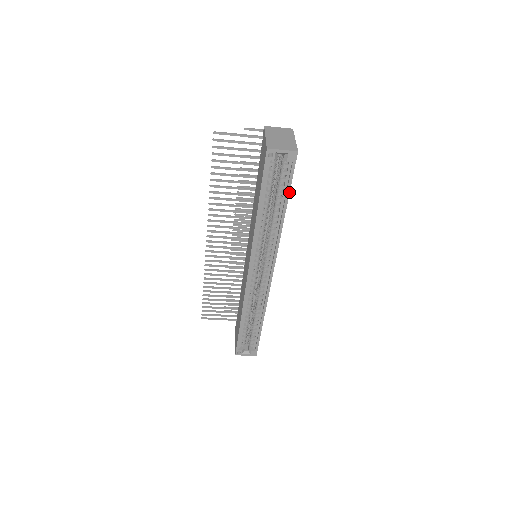
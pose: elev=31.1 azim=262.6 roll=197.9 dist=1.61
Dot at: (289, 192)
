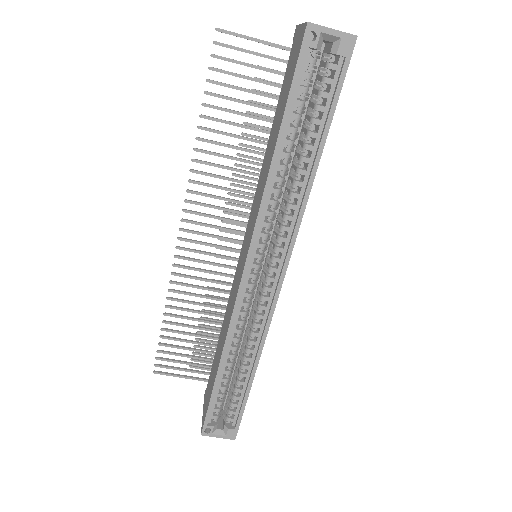
Dot at: (332, 117)
